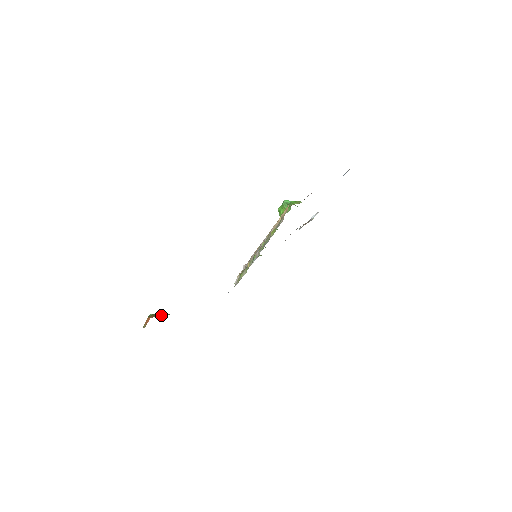
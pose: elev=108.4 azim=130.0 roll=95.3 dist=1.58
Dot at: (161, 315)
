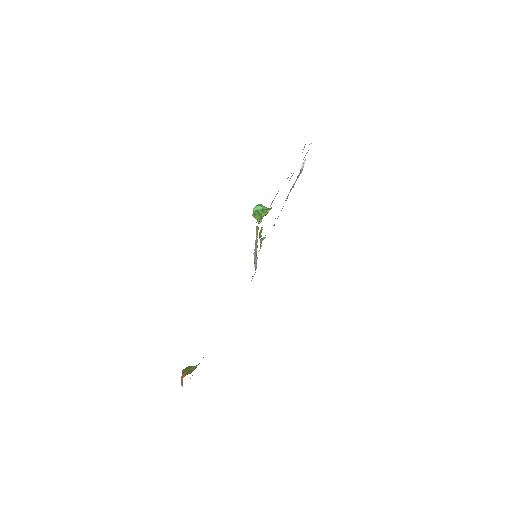
Dot at: (191, 370)
